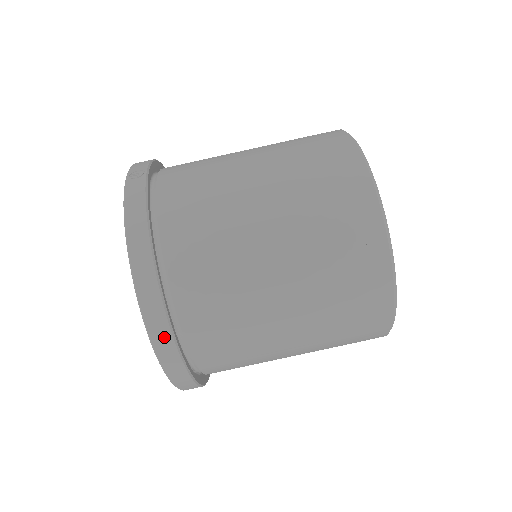
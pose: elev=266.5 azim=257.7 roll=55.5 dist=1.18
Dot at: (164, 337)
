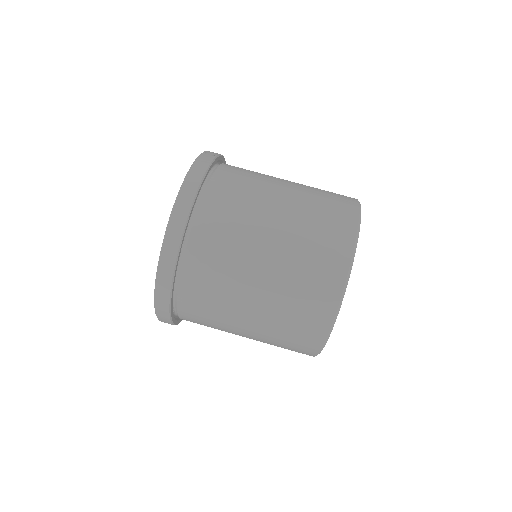
Dot at: (171, 253)
